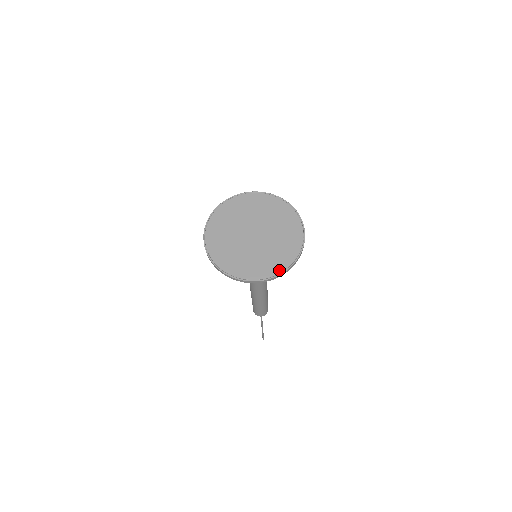
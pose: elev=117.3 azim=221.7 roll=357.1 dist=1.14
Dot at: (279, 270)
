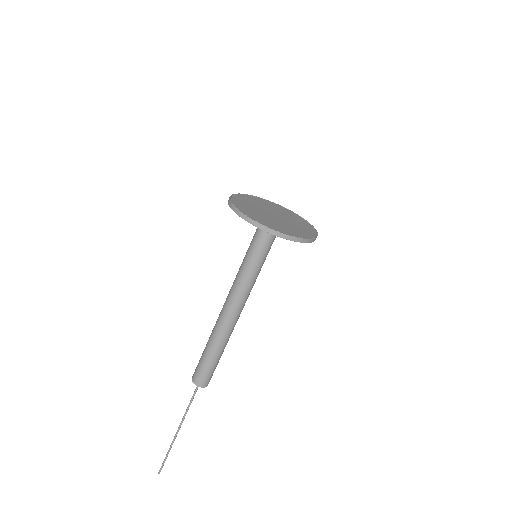
Dot at: (254, 219)
